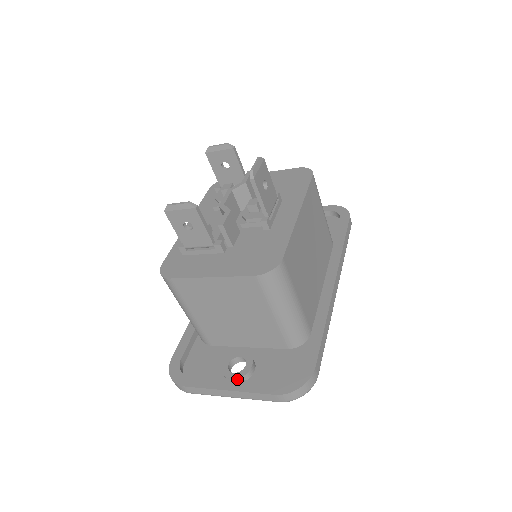
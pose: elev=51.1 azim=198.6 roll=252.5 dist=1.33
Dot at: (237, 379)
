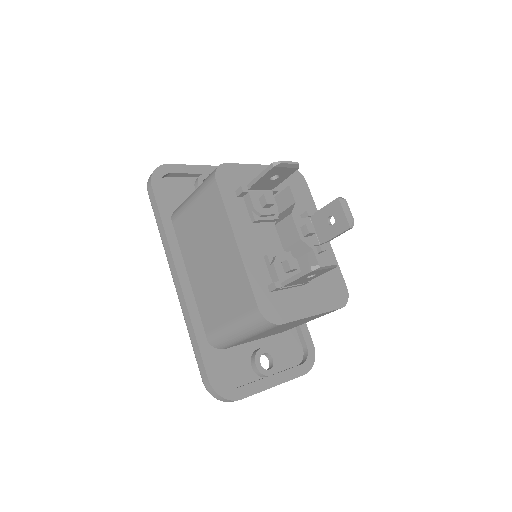
Dot at: (275, 374)
